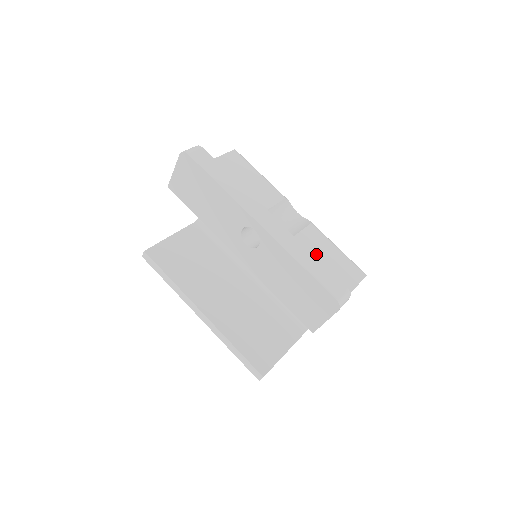
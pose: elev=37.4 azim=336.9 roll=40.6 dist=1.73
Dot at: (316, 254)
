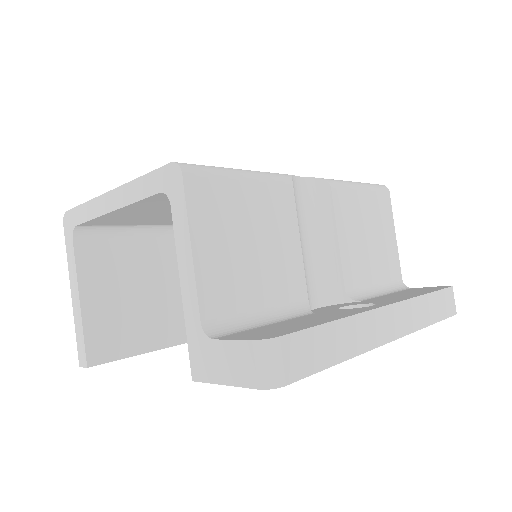
Dot at: (360, 230)
